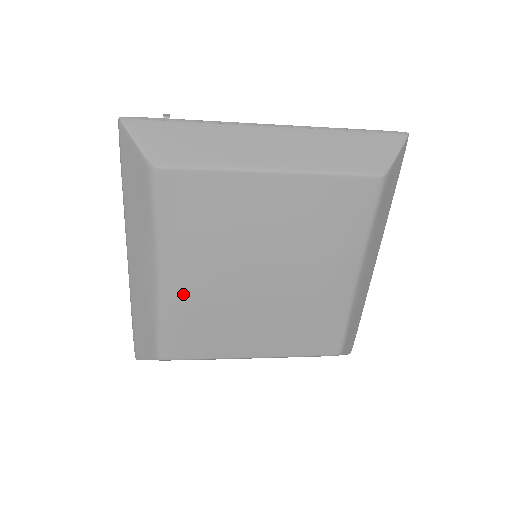
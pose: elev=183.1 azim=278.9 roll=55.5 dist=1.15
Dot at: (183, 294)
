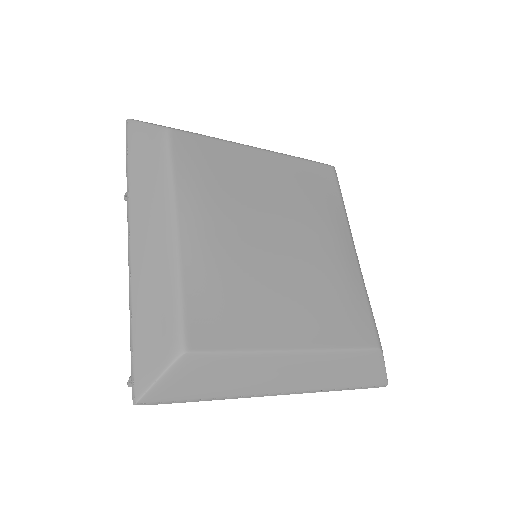
Dot at: (205, 248)
